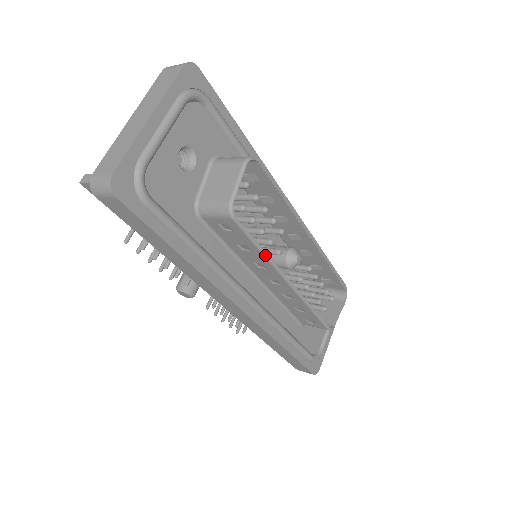
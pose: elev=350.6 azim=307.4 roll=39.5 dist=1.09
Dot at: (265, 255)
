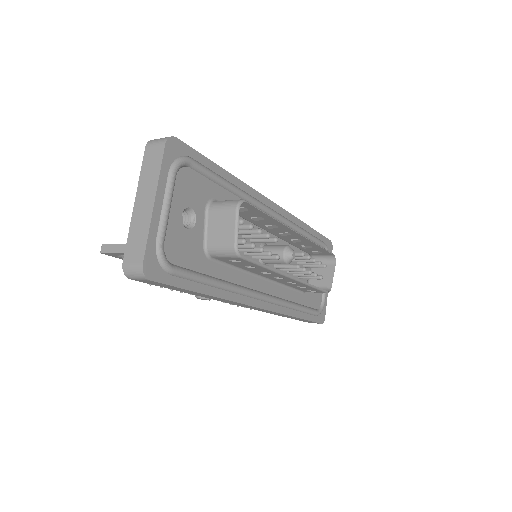
Dot at: (269, 269)
